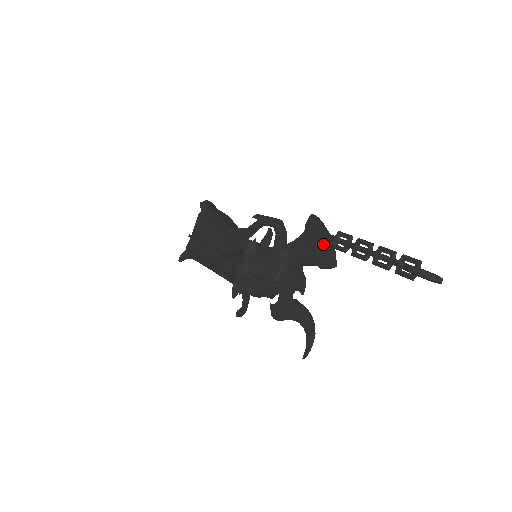
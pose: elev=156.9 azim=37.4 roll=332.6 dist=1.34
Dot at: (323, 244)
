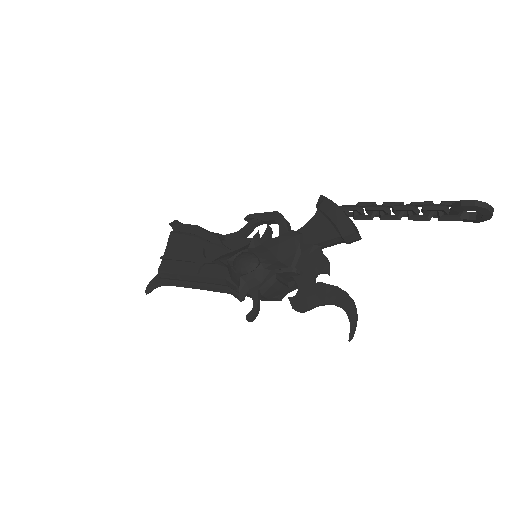
Dot at: (346, 215)
